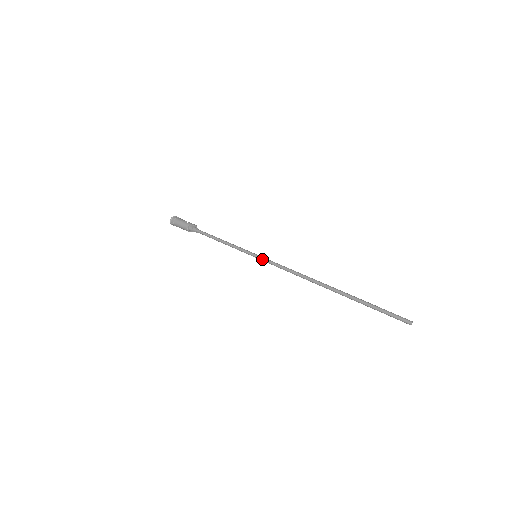
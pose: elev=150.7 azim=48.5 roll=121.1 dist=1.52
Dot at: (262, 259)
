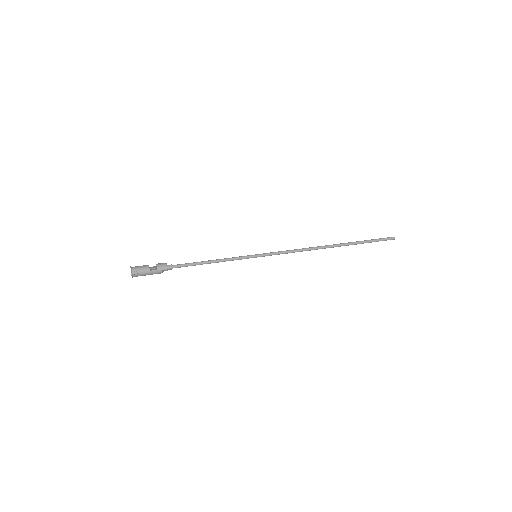
Dot at: occluded
